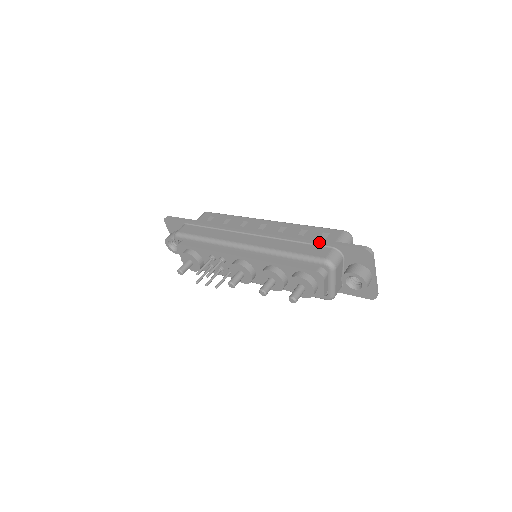
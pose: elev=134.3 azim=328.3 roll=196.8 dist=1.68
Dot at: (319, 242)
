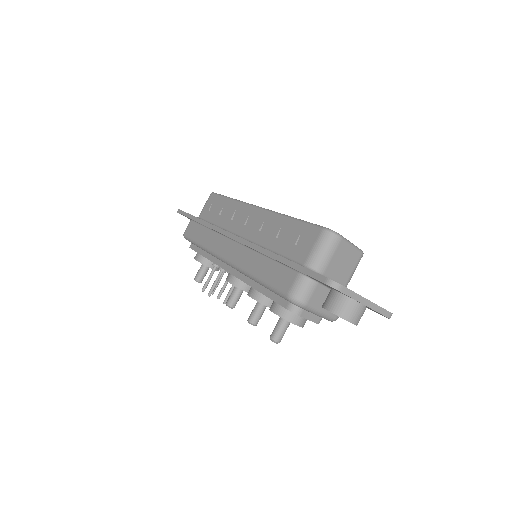
Dot at: (283, 264)
